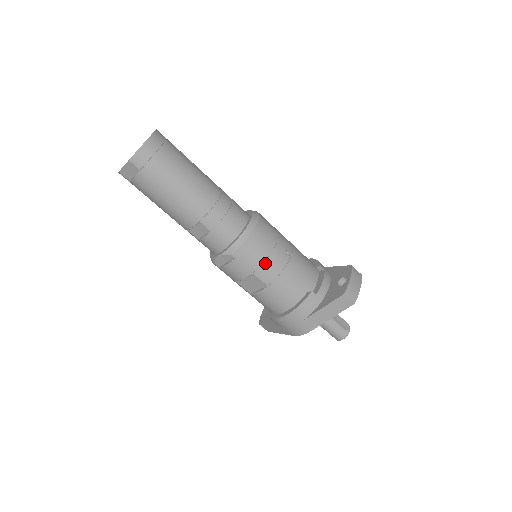
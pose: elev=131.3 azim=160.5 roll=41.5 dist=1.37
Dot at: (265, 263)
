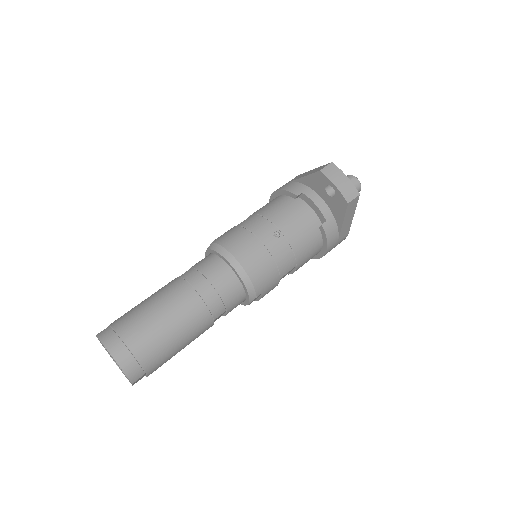
Dot at: (278, 266)
